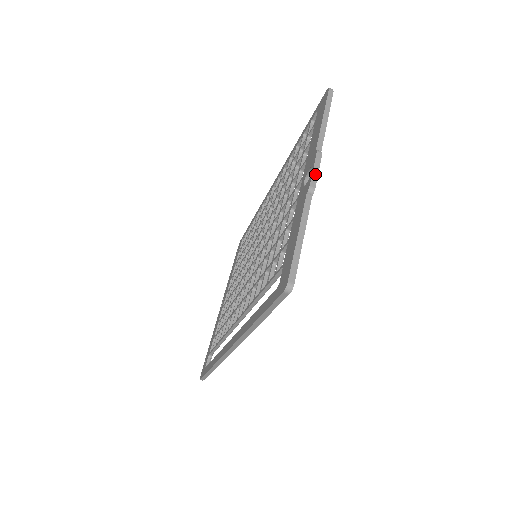
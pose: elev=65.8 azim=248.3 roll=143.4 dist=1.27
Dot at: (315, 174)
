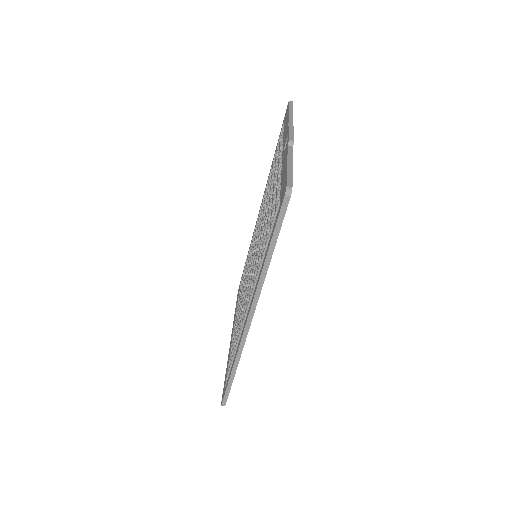
Dot at: (291, 134)
